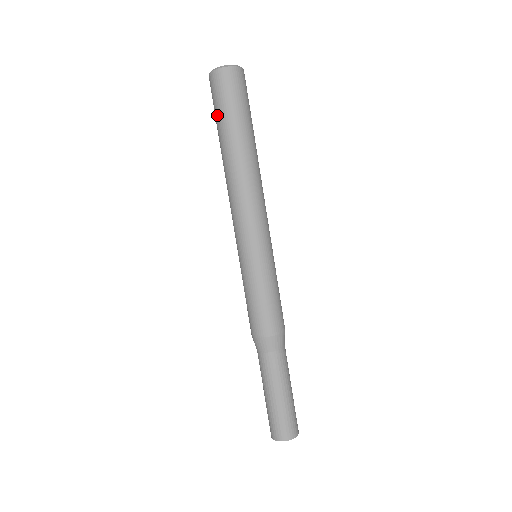
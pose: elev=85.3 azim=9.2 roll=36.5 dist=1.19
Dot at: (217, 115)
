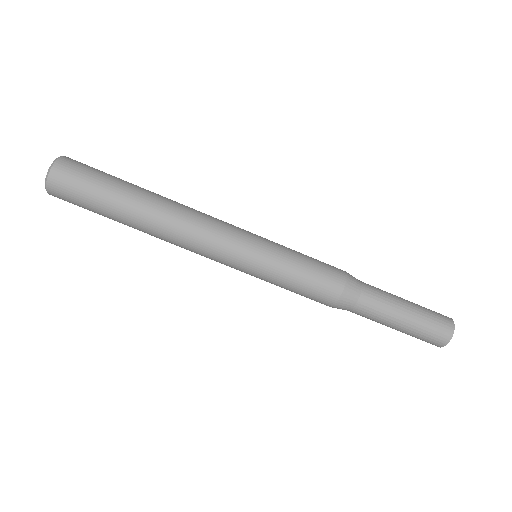
Dot at: (93, 205)
